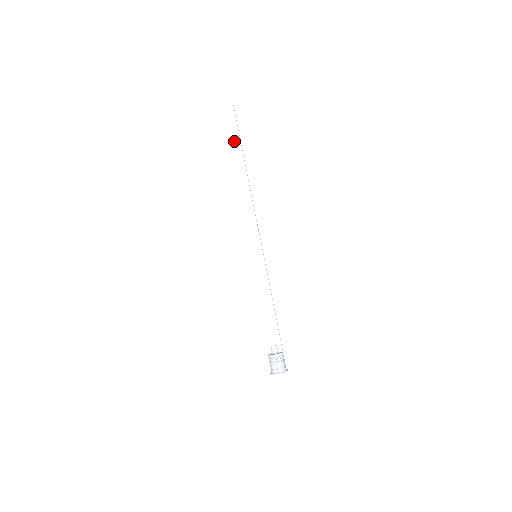
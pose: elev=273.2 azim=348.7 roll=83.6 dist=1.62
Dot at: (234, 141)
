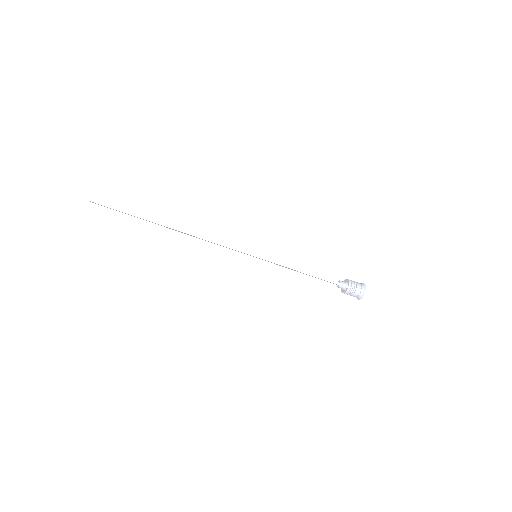
Dot at: occluded
